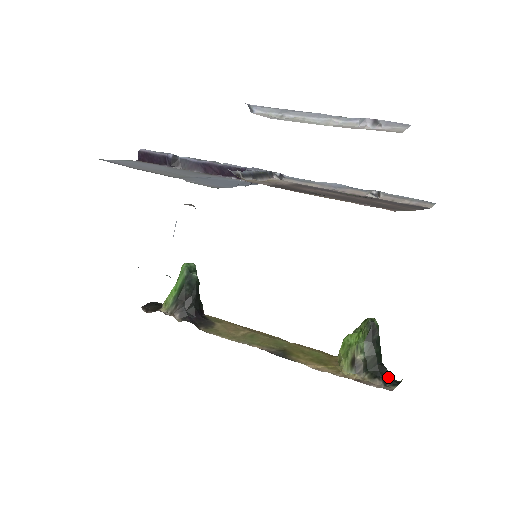
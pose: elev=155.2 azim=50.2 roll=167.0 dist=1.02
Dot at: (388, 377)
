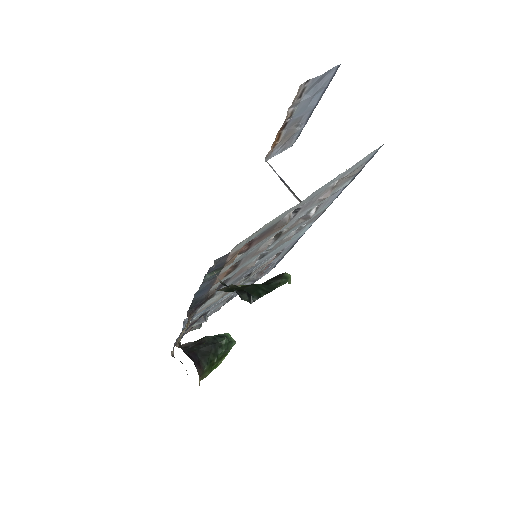
Dot at: (236, 291)
